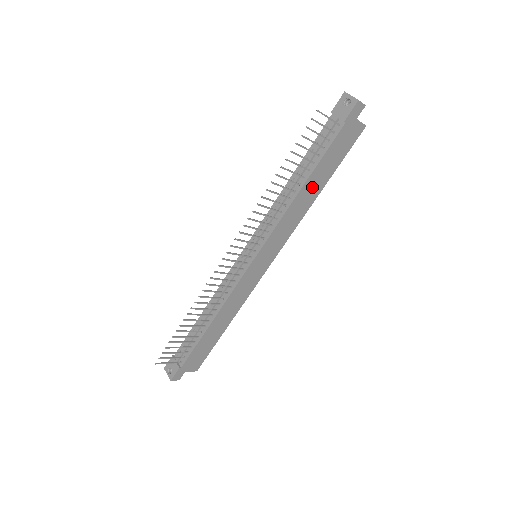
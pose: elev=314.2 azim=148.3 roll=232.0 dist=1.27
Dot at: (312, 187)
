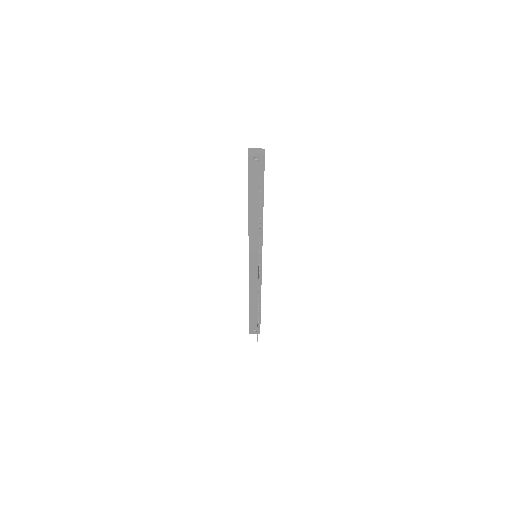
Dot at: occluded
